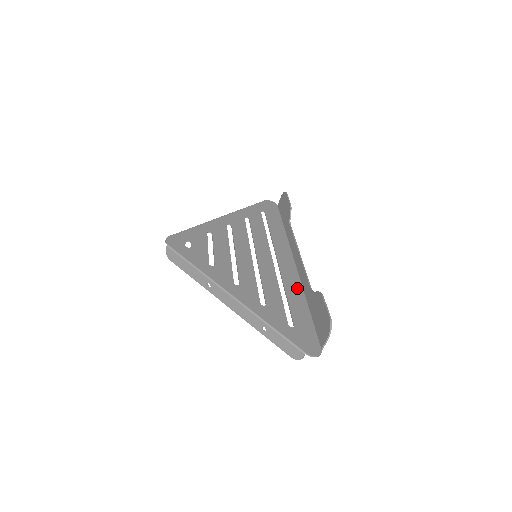
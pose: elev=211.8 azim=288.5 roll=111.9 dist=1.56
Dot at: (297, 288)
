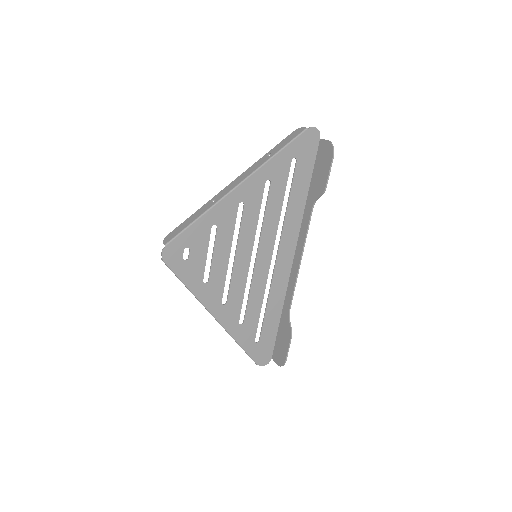
Dot at: (280, 295)
